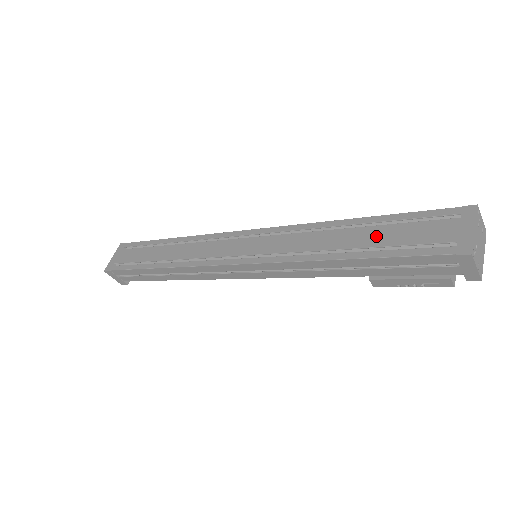
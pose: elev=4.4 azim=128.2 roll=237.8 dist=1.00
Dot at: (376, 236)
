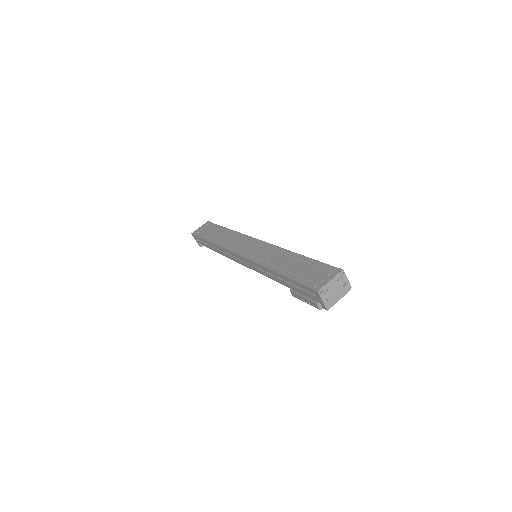
Dot at: (297, 267)
